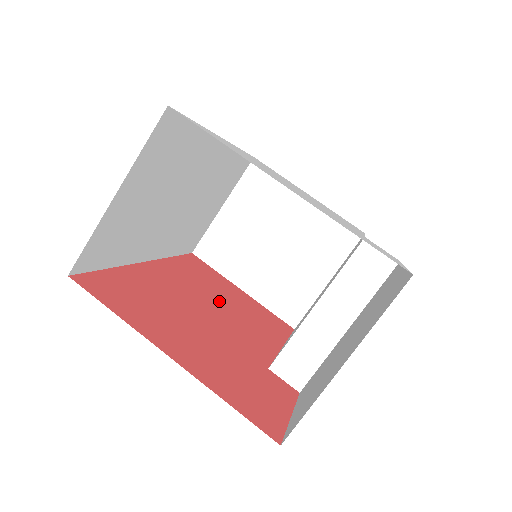
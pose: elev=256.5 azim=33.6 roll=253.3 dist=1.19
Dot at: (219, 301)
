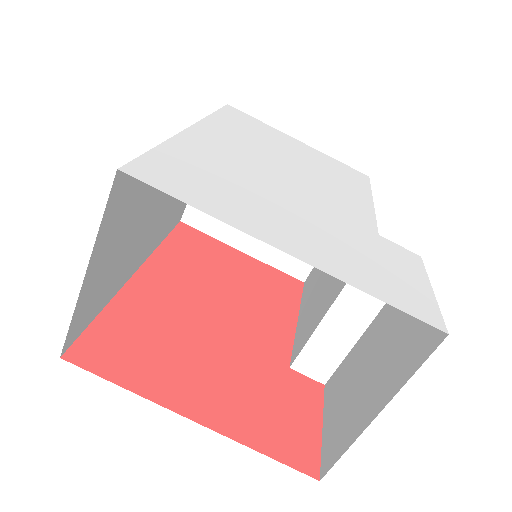
Dot at: (223, 288)
